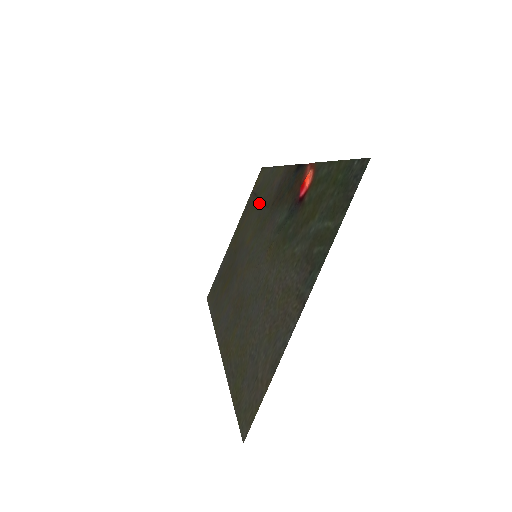
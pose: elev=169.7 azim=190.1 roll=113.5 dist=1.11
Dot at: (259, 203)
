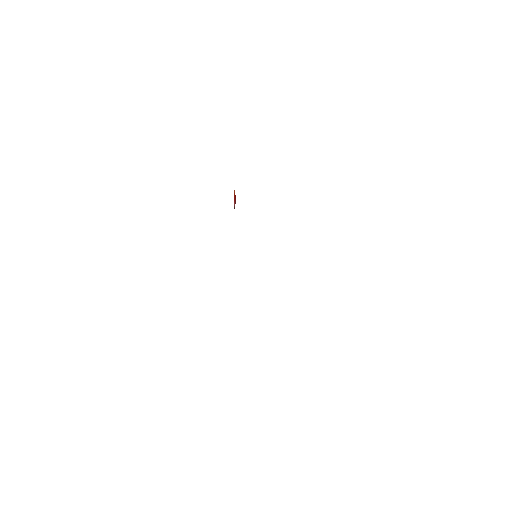
Dot at: occluded
